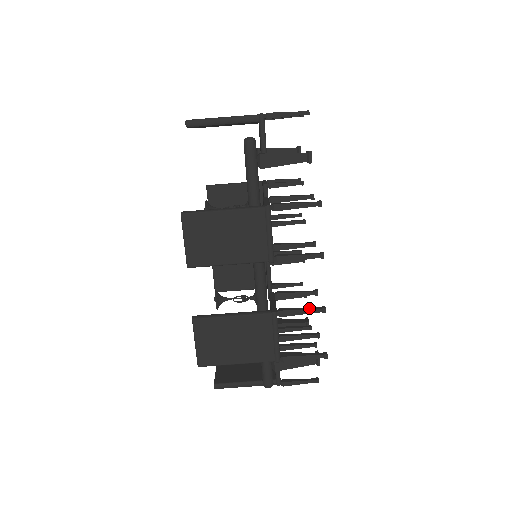
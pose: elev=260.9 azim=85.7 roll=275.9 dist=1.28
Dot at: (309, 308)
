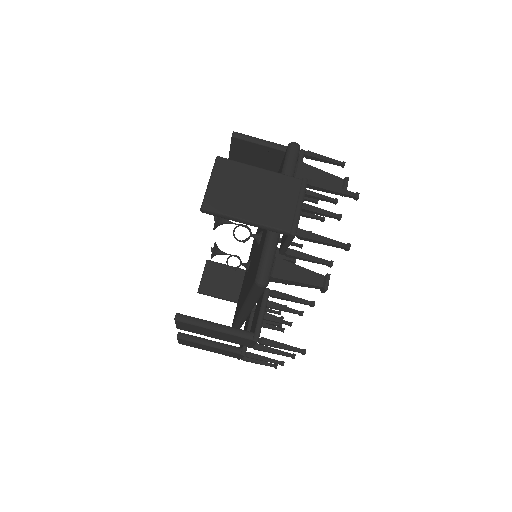
Dot at: (271, 361)
